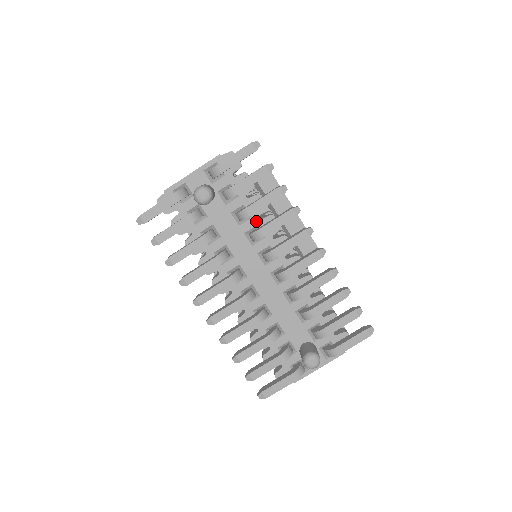
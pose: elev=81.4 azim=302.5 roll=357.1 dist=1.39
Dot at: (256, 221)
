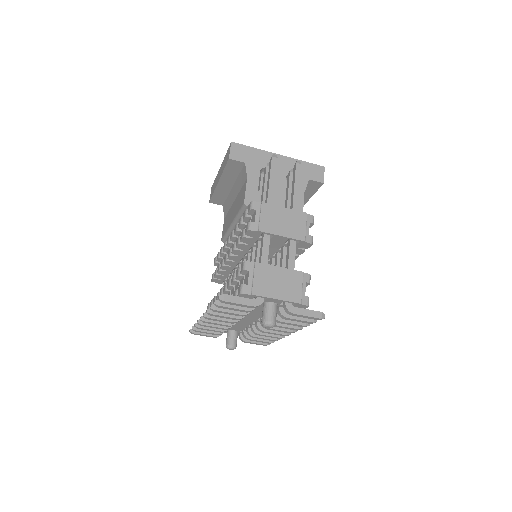
Dot at: occluded
